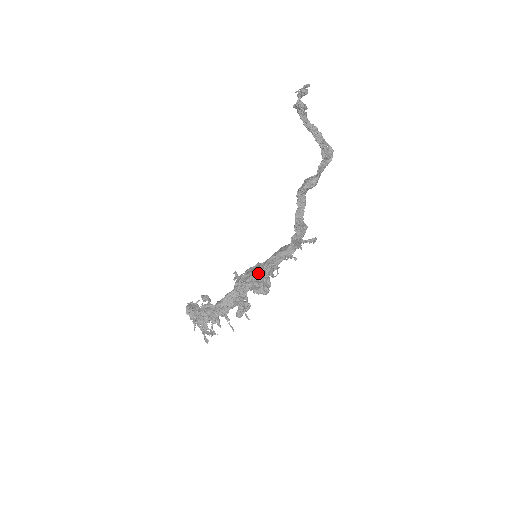
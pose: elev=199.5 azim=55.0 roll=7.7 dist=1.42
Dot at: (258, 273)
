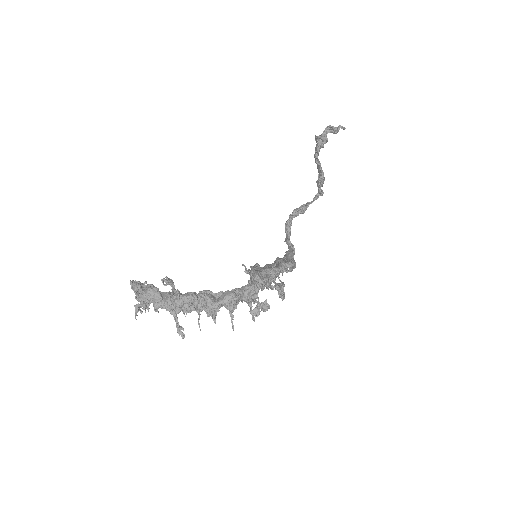
Dot at: (273, 275)
